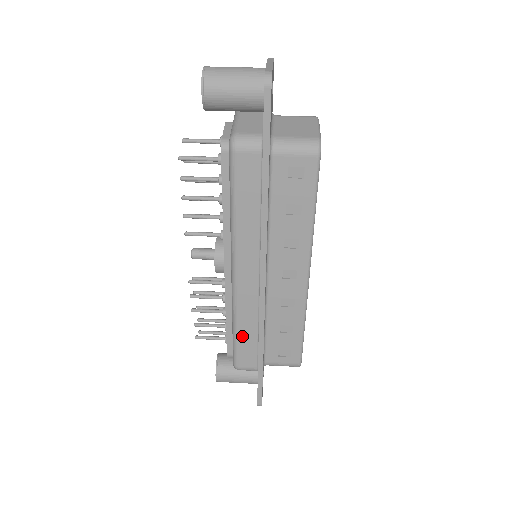
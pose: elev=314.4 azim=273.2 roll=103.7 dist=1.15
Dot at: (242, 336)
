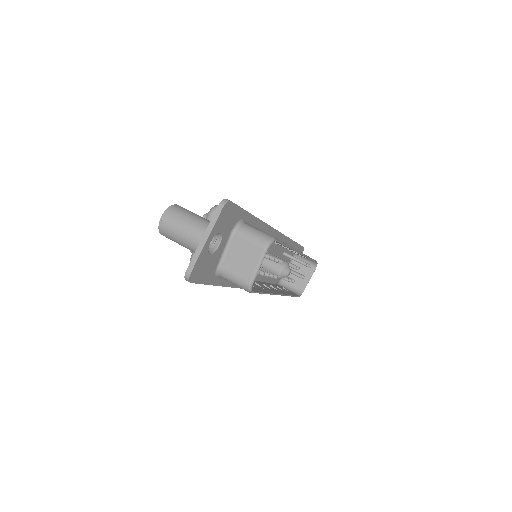
Dot at: occluded
